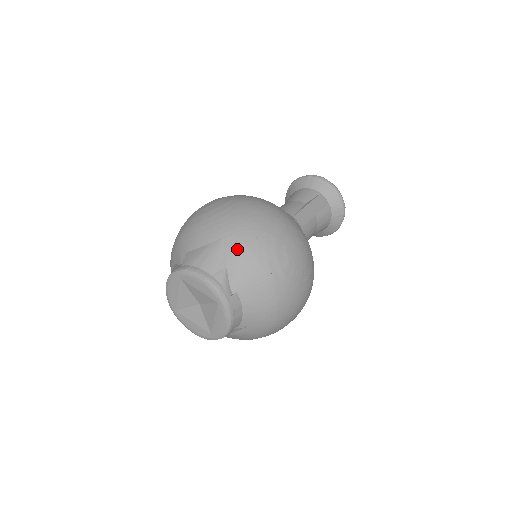
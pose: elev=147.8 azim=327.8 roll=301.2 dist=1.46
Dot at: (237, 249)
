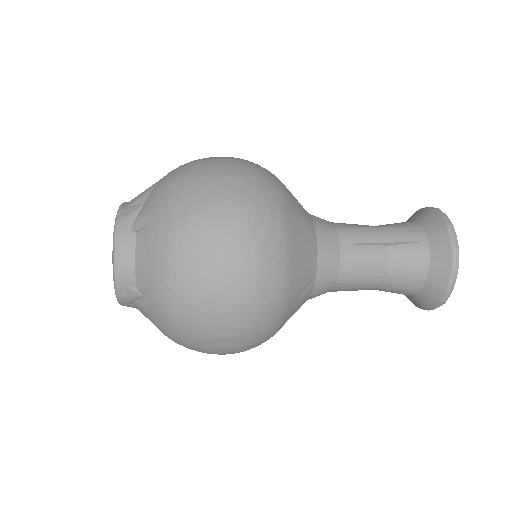
Dot at: (162, 184)
